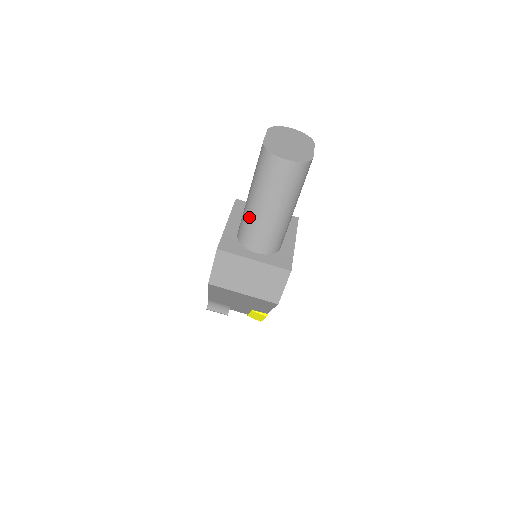
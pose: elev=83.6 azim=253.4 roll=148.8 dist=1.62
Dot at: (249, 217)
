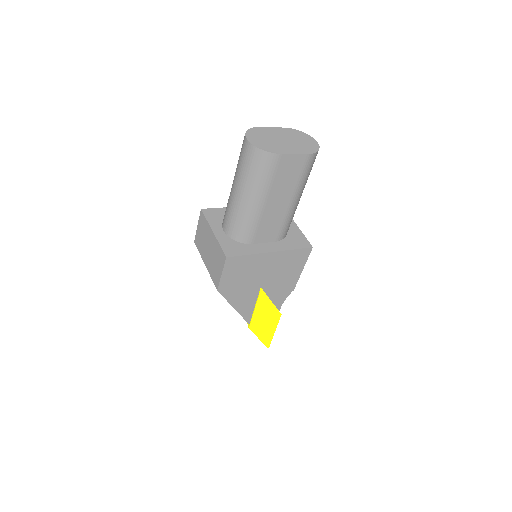
Dot at: occluded
